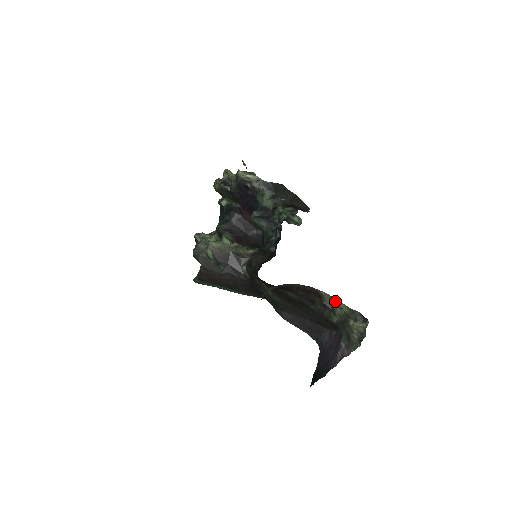
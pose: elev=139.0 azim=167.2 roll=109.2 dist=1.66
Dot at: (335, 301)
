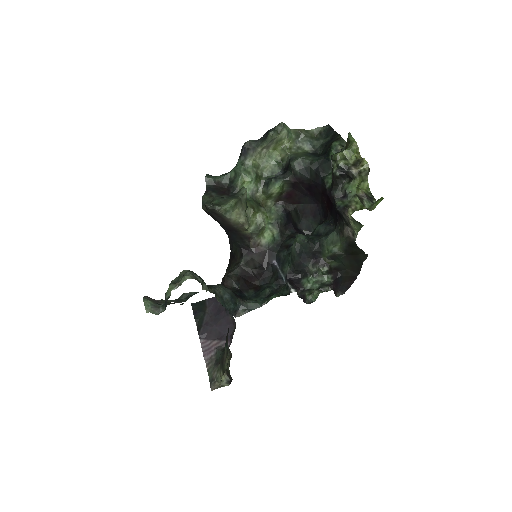
Dot at: occluded
